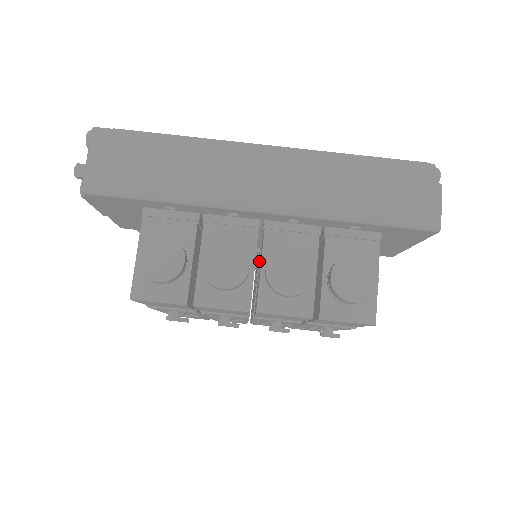
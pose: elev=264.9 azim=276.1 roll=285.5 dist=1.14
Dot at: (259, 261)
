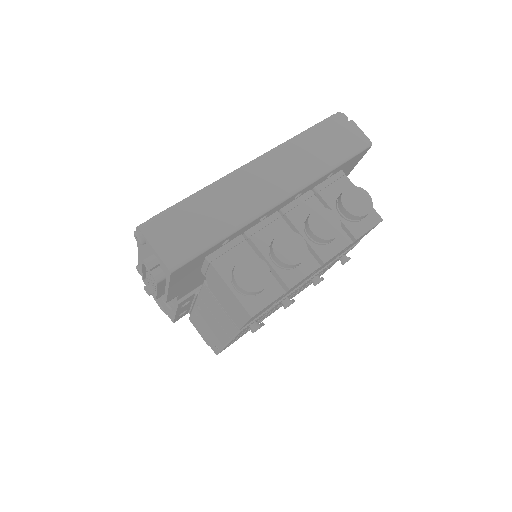
Dot at: occluded
